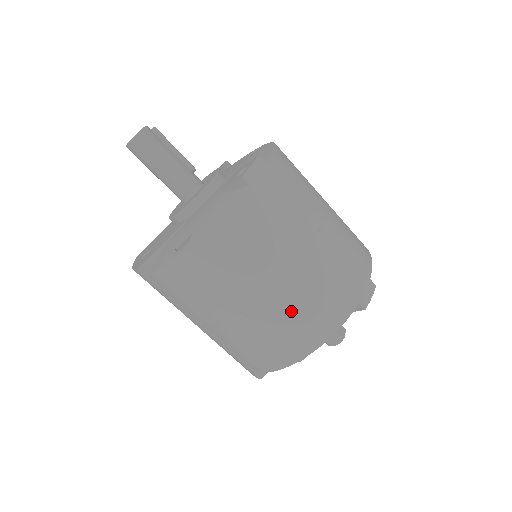
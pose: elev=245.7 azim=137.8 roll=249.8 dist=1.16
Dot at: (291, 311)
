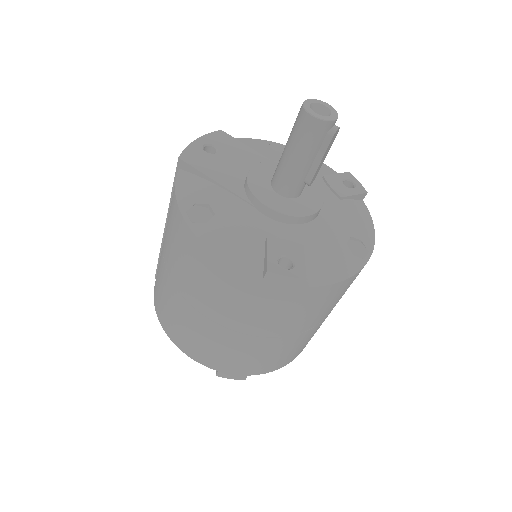
Dot at: (183, 320)
